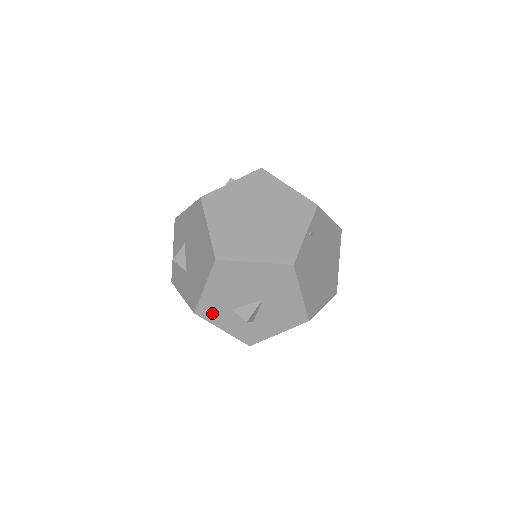
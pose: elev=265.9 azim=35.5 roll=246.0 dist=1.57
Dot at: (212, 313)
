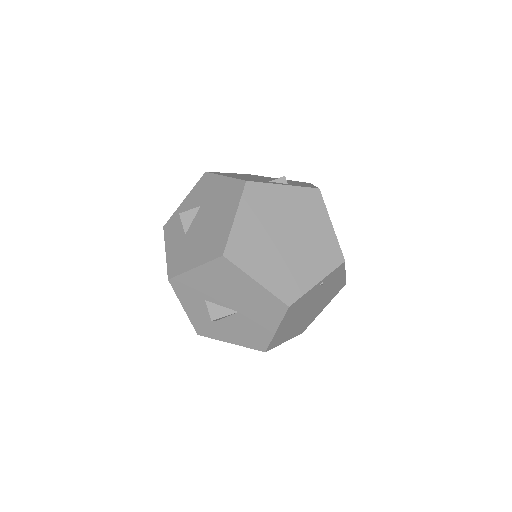
Dot at: (185, 291)
